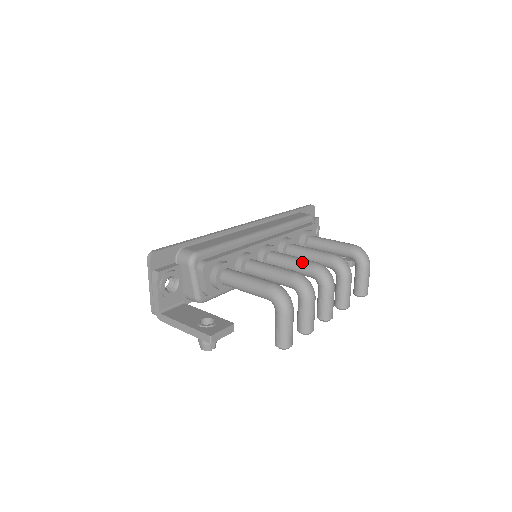
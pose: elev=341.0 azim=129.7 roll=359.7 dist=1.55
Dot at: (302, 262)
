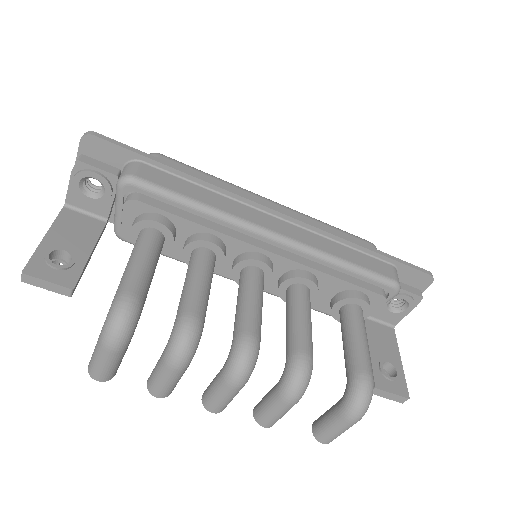
Dot at: (245, 316)
